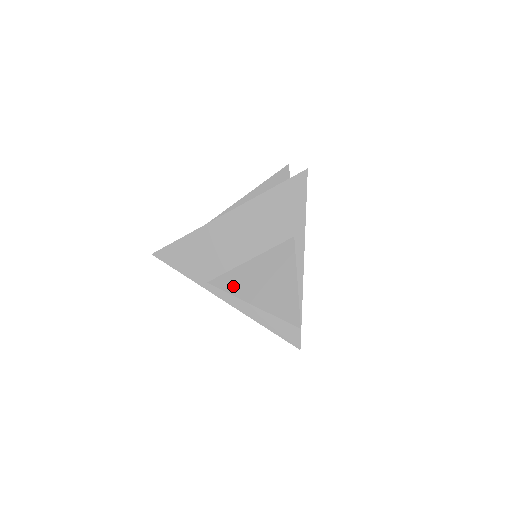
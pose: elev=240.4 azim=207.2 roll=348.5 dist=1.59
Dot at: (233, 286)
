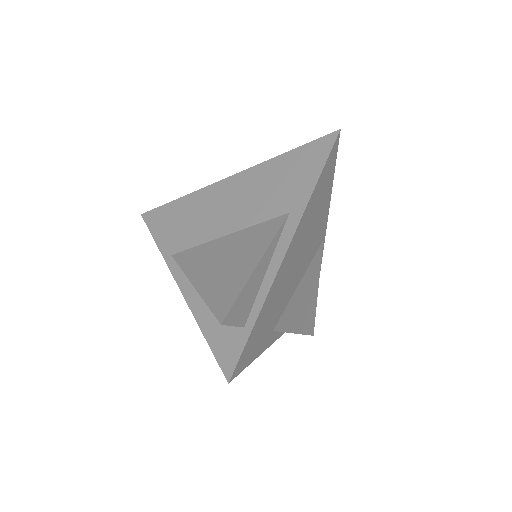
Dot at: (190, 261)
